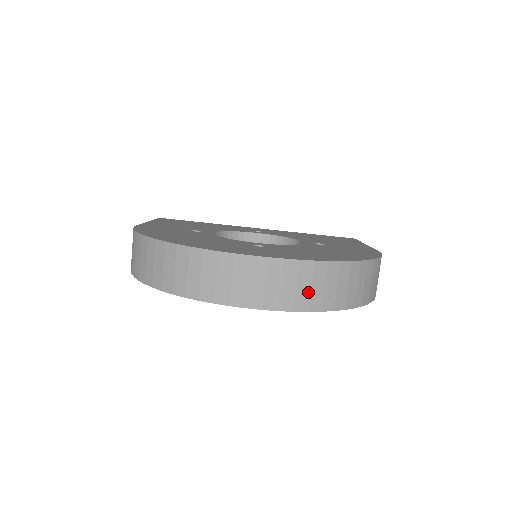
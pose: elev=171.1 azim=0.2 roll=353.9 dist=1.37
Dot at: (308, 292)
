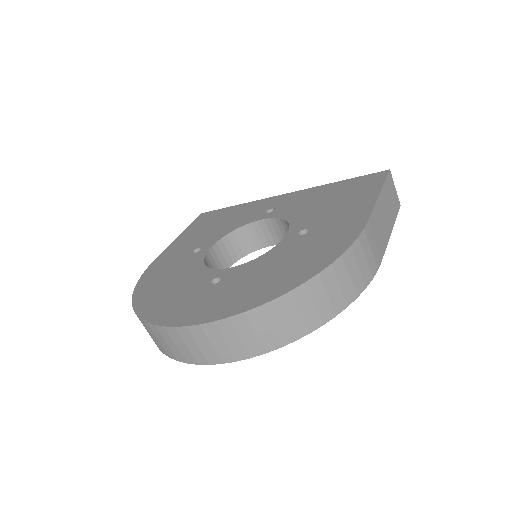
Dot at: (240, 343)
